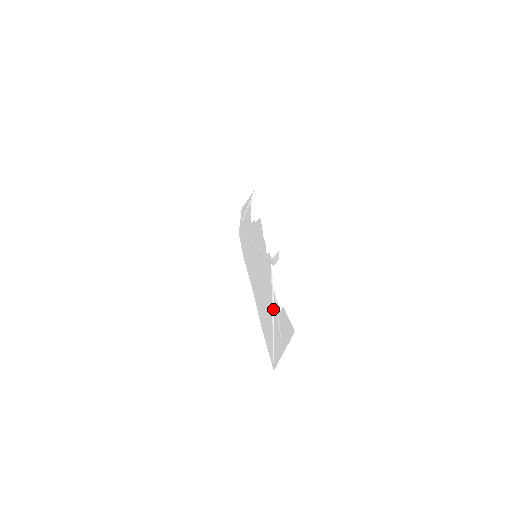
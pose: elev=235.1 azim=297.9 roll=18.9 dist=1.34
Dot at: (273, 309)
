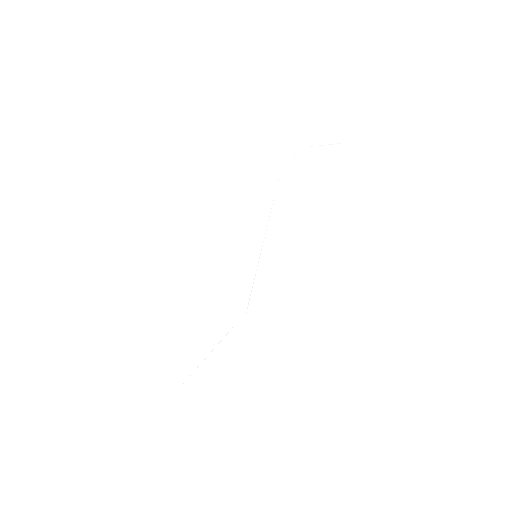
Dot at: (211, 352)
